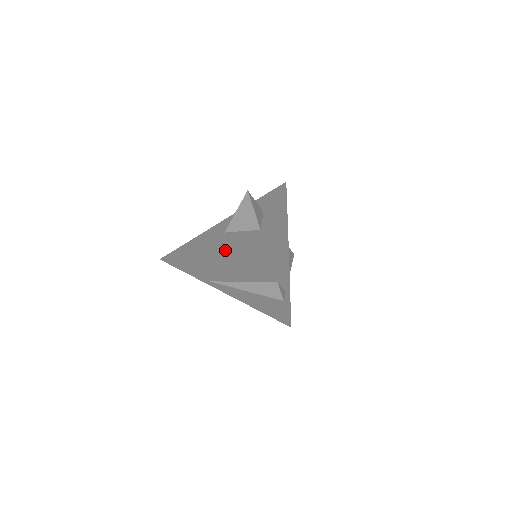
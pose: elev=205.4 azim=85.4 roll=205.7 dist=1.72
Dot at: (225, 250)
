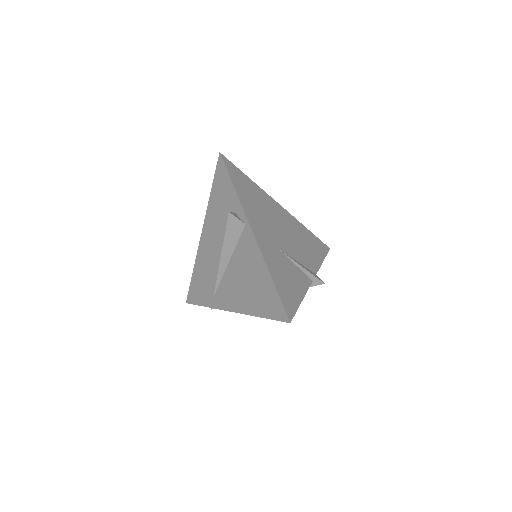
Dot at: occluded
